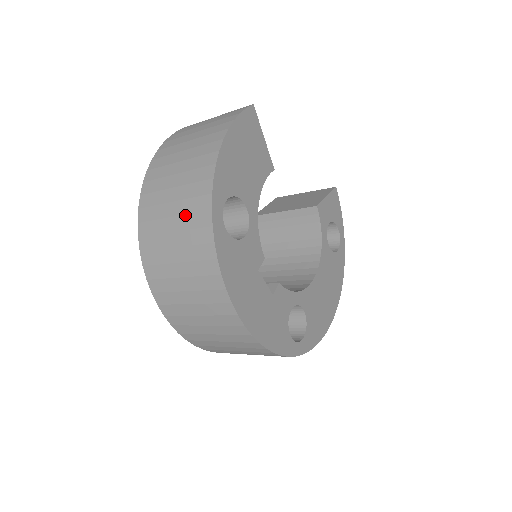
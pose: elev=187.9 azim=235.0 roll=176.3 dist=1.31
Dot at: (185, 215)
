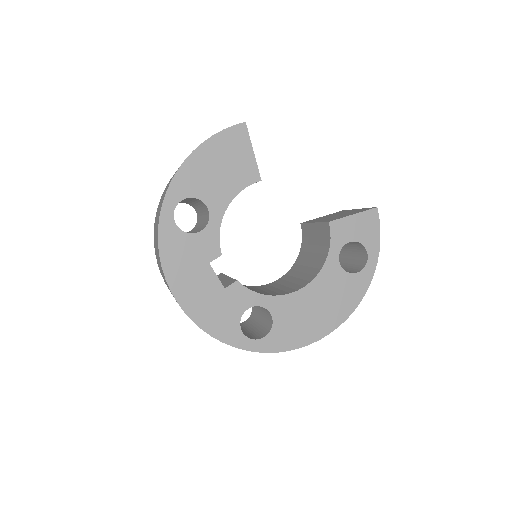
Dot at: occluded
